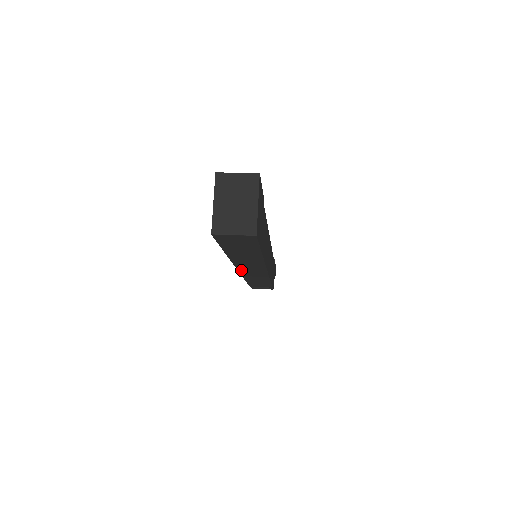
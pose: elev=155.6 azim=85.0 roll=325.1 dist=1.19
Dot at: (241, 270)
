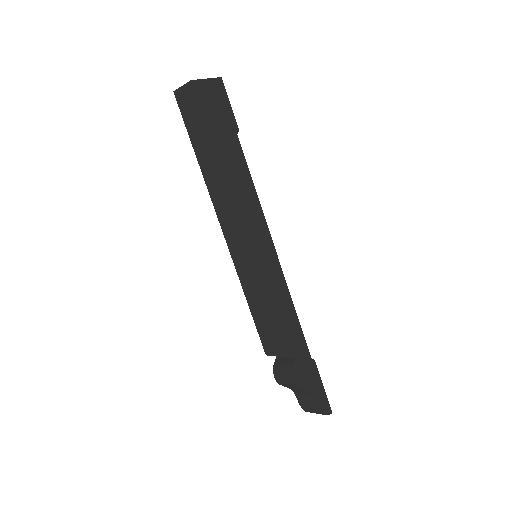
Dot at: (226, 235)
